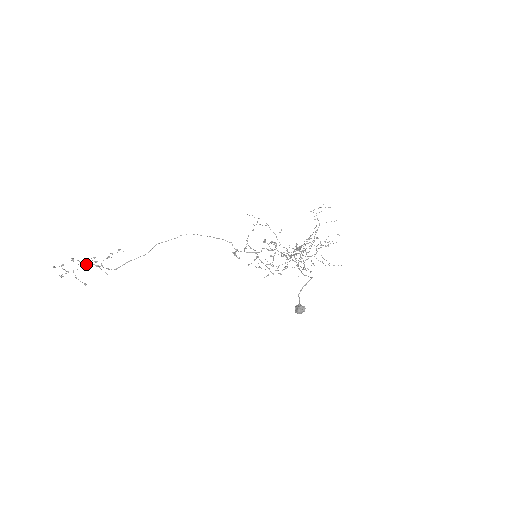
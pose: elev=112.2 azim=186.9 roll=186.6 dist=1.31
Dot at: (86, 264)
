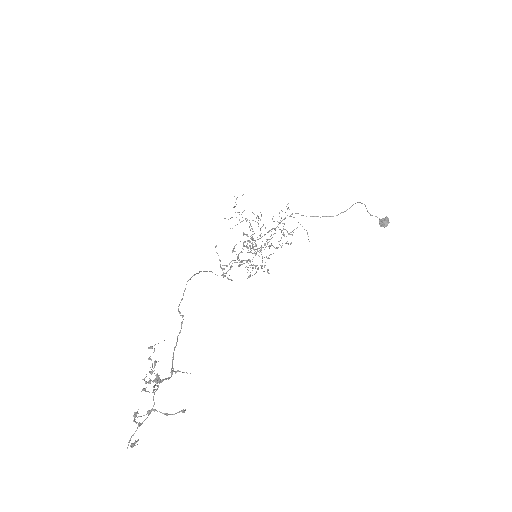
Dot at: occluded
